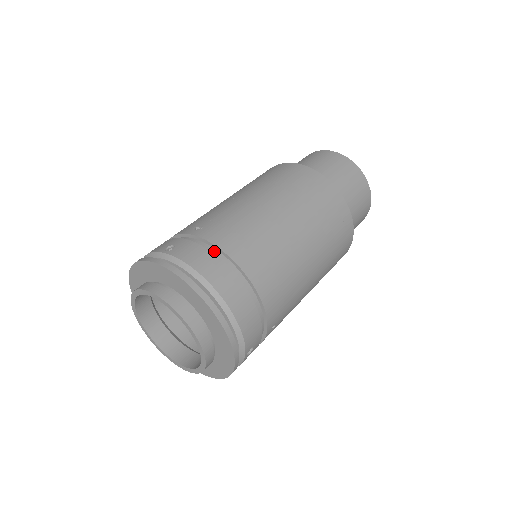
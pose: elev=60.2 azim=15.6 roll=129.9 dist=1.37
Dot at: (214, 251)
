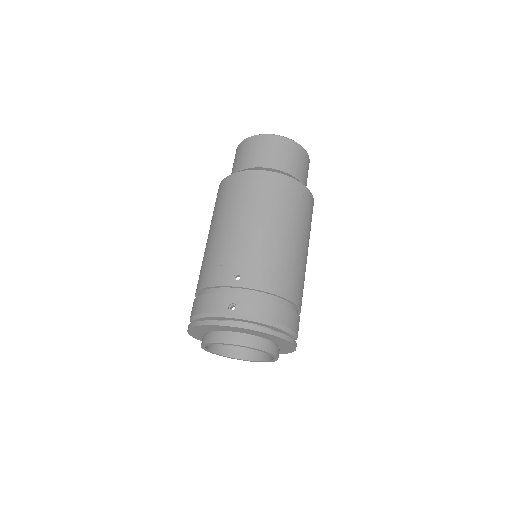
Dot at: (264, 295)
